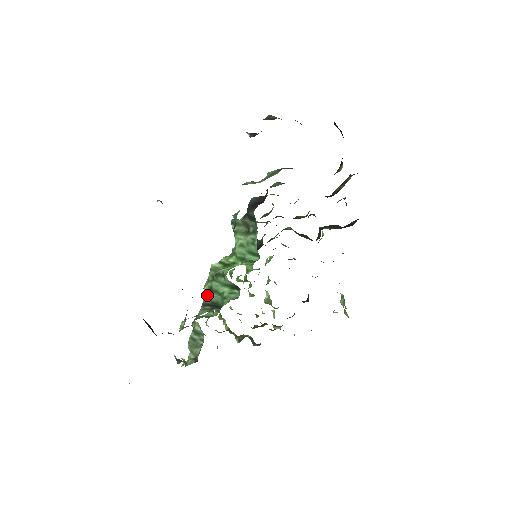
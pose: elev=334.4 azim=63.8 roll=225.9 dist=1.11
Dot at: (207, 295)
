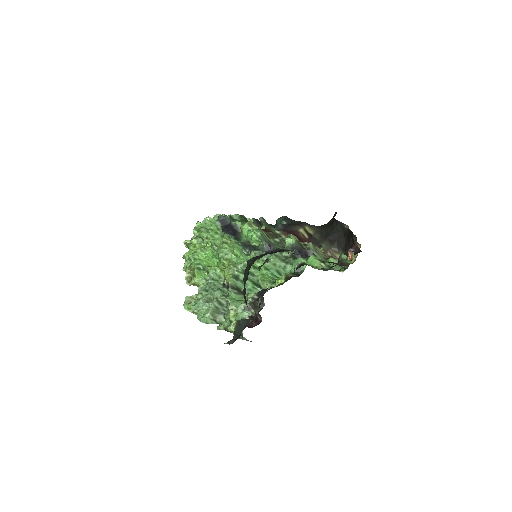
Dot at: (233, 280)
